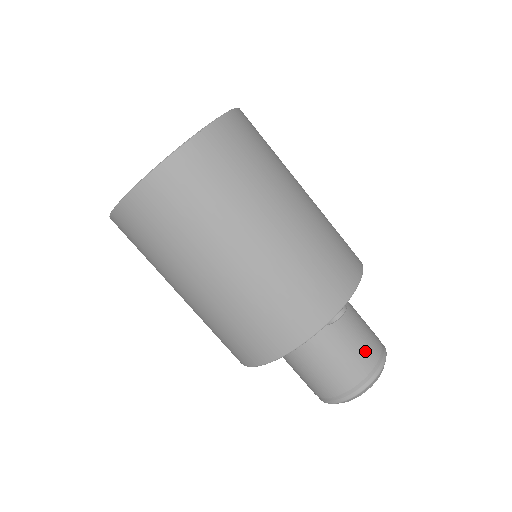
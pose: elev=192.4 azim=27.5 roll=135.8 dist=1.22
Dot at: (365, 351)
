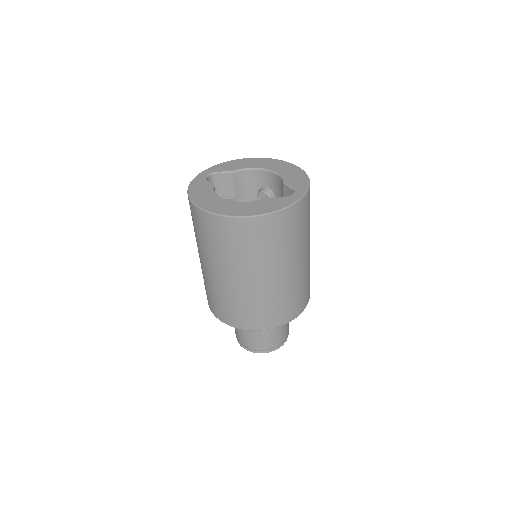
Dot at: (286, 330)
